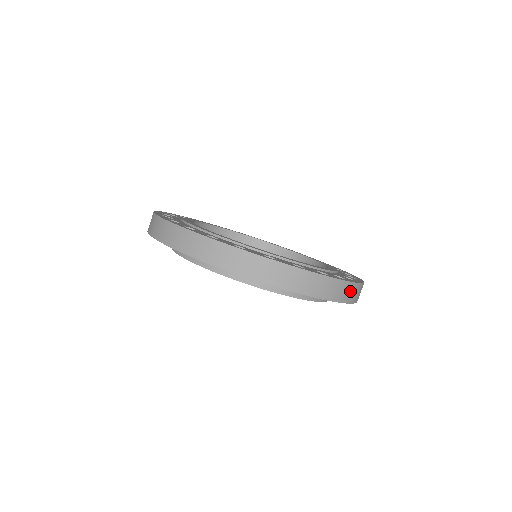
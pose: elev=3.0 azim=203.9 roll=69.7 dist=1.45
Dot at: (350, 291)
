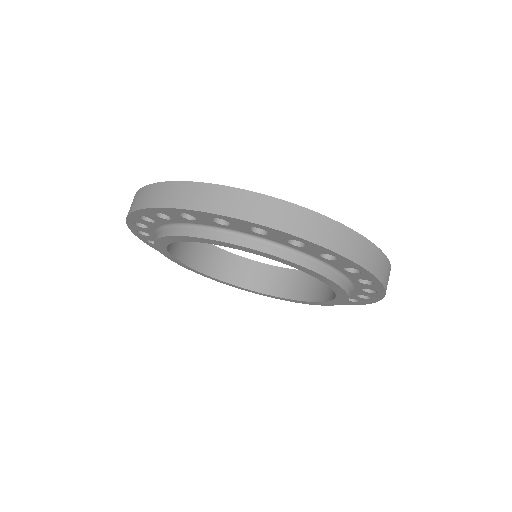
Dot at: occluded
